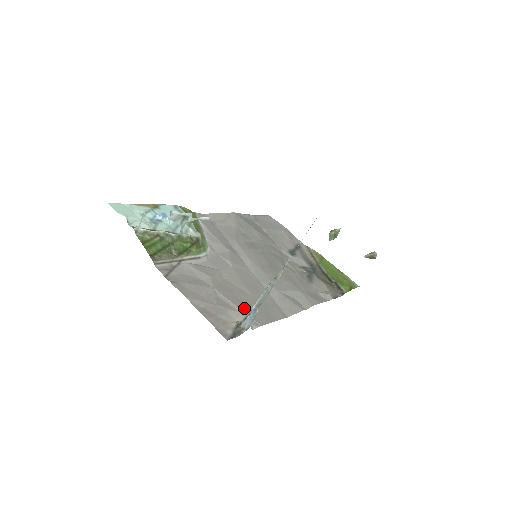
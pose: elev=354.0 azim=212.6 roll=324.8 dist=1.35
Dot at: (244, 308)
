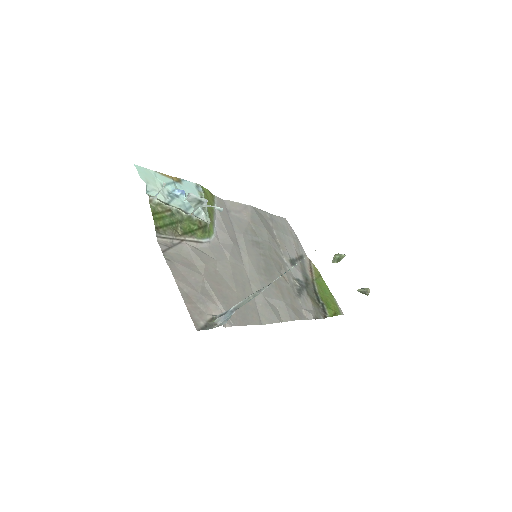
Dot at: (224, 304)
